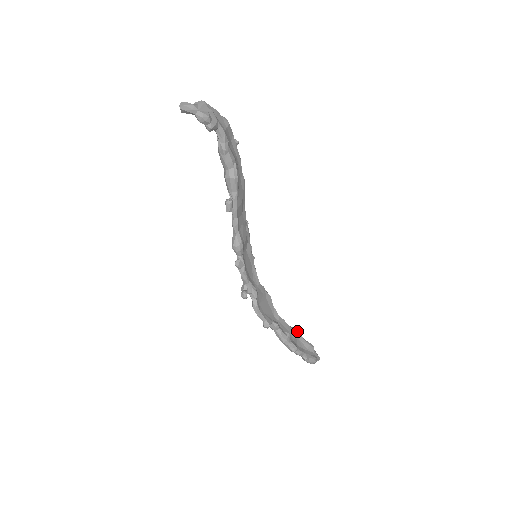
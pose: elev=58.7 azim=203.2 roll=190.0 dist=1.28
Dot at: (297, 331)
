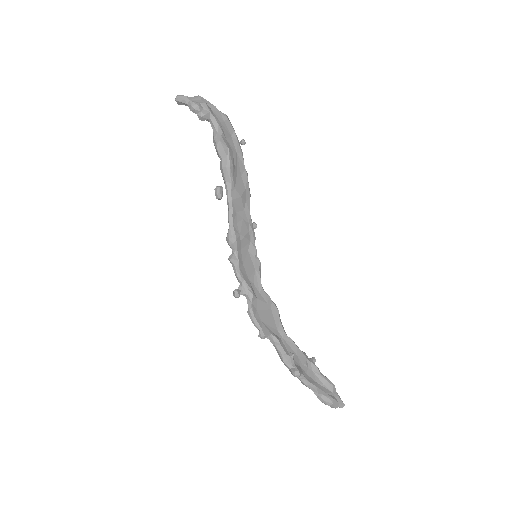
Dot at: (312, 360)
